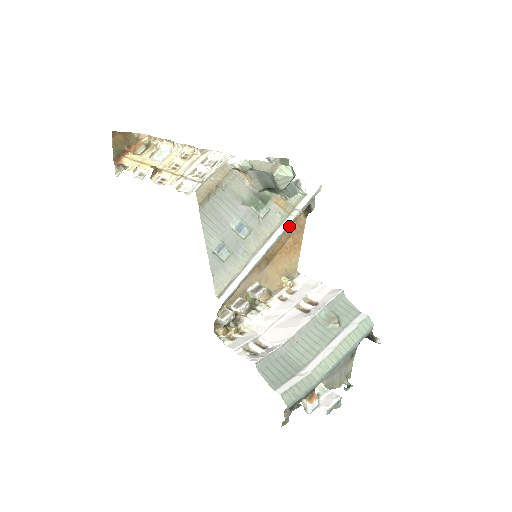
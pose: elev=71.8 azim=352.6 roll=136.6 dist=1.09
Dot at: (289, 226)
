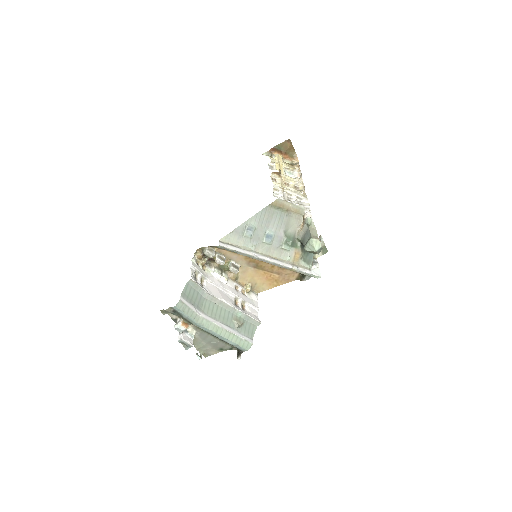
Dot at: (285, 267)
